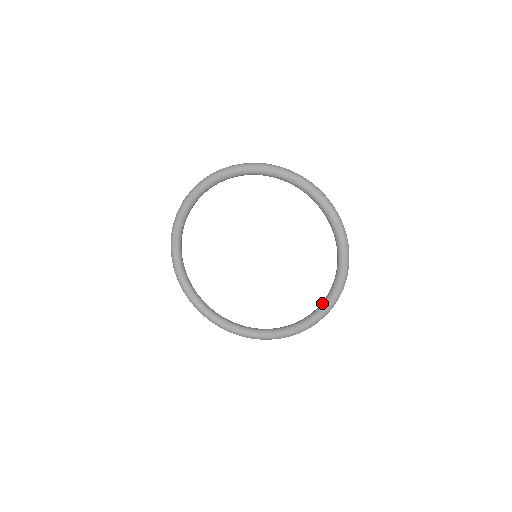
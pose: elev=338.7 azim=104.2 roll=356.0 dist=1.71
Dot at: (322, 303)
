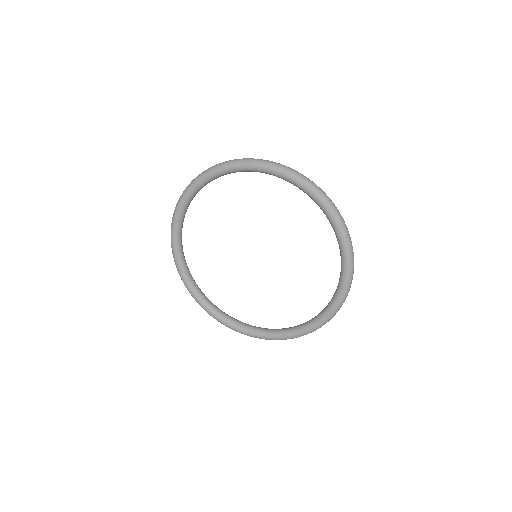
Dot at: (337, 286)
